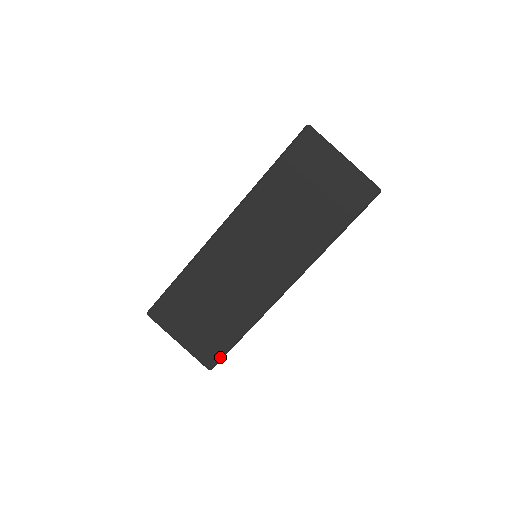
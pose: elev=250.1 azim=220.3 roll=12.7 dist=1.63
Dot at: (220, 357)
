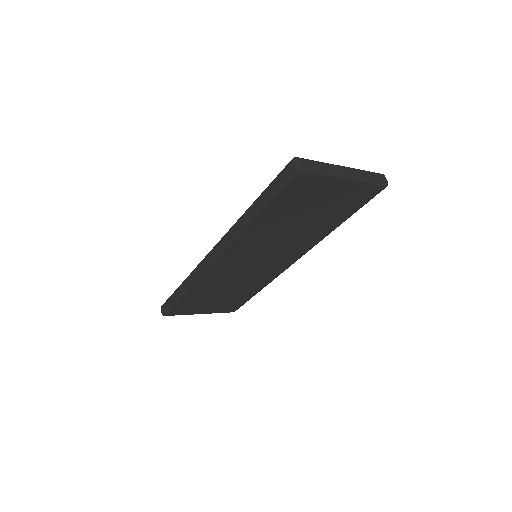
Dot at: occluded
